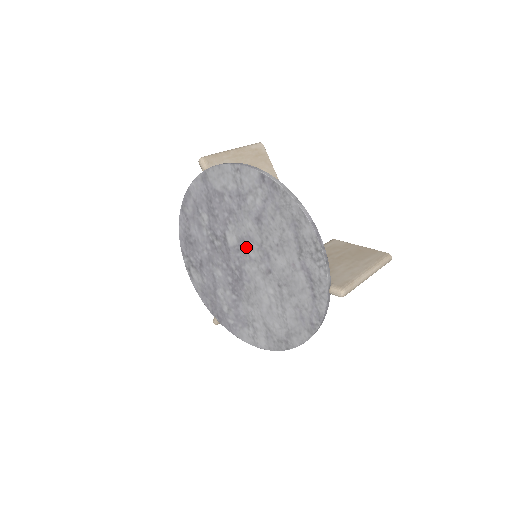
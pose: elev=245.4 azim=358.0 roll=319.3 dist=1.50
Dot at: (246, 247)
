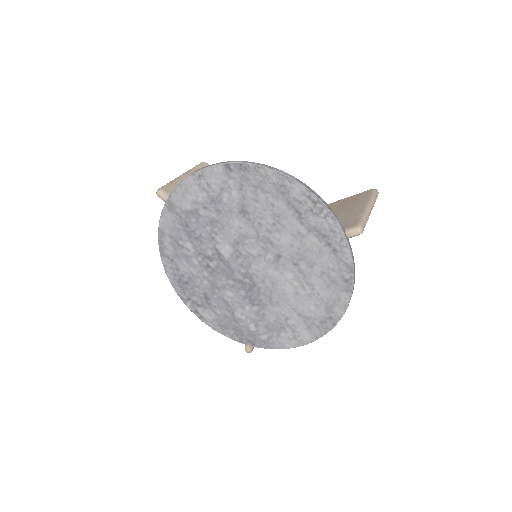
Dot at: (244, 248)
